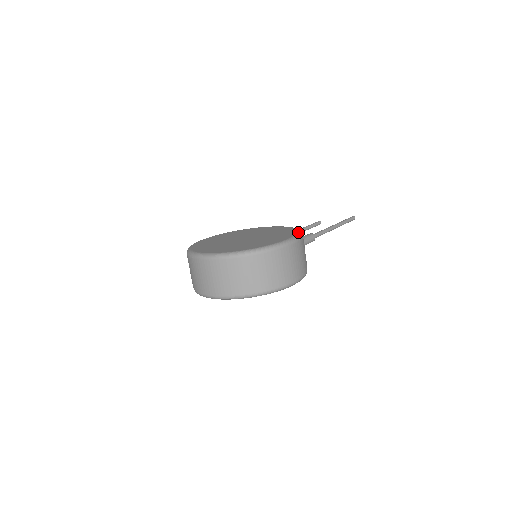
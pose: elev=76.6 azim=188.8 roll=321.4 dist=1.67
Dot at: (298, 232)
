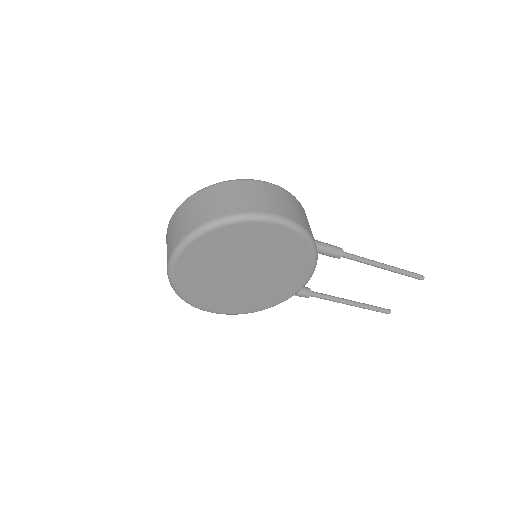
Dot at: occluded
